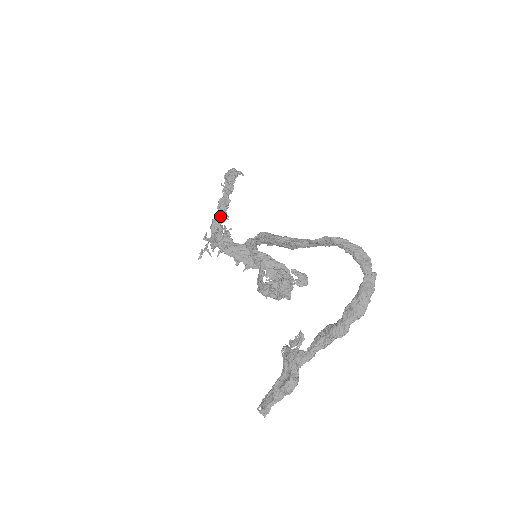
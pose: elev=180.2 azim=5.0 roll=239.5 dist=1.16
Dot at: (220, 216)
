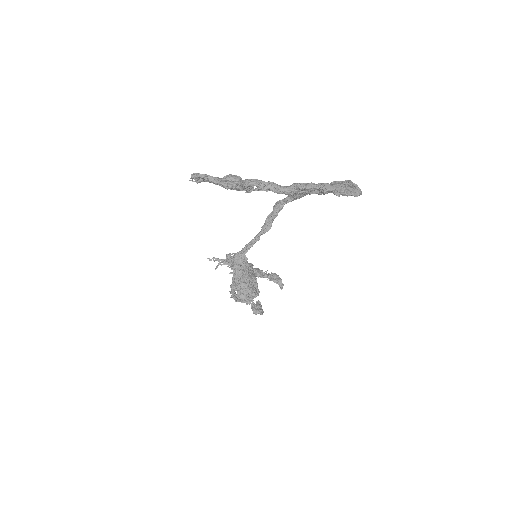
Dot at: occluded
